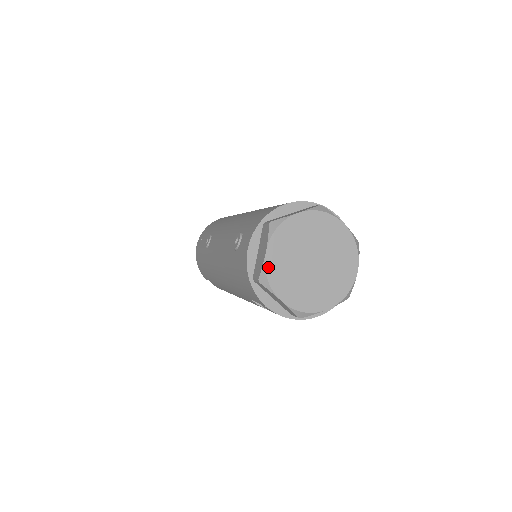
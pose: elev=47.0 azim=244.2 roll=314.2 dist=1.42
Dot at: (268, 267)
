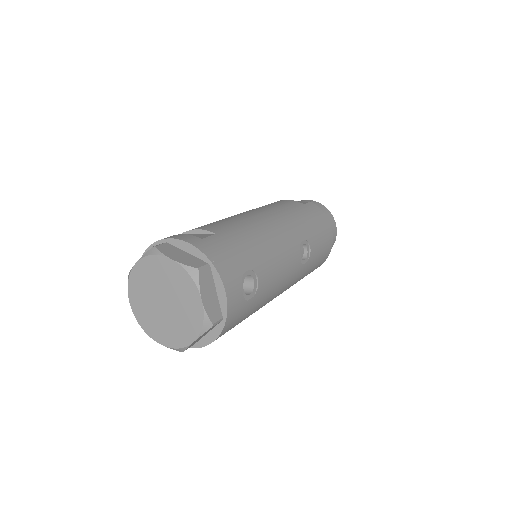
Dot at: (137, 316)
